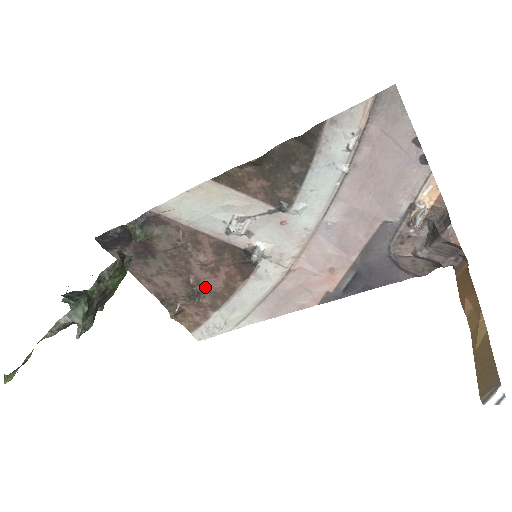
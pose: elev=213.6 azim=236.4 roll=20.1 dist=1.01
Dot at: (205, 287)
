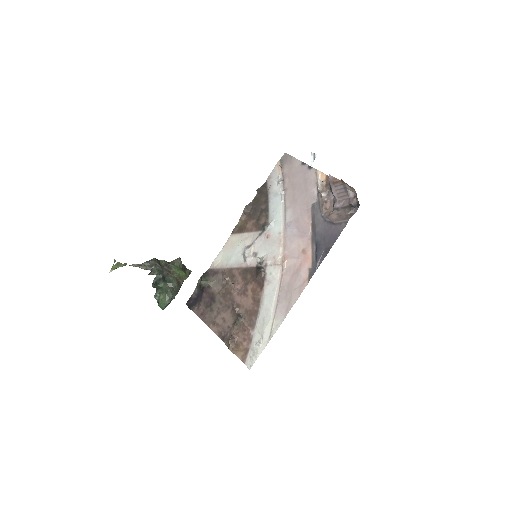
Dot at: (243, 309)
